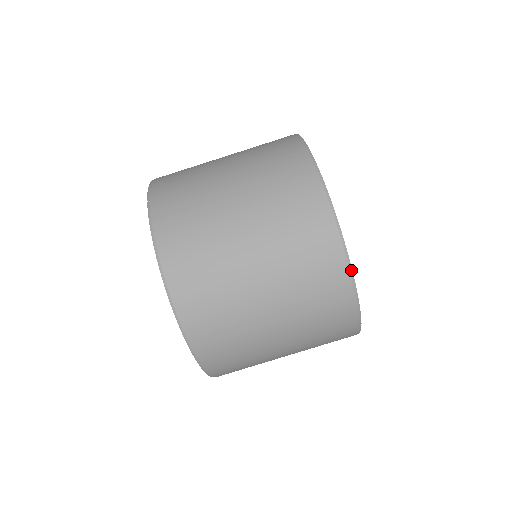
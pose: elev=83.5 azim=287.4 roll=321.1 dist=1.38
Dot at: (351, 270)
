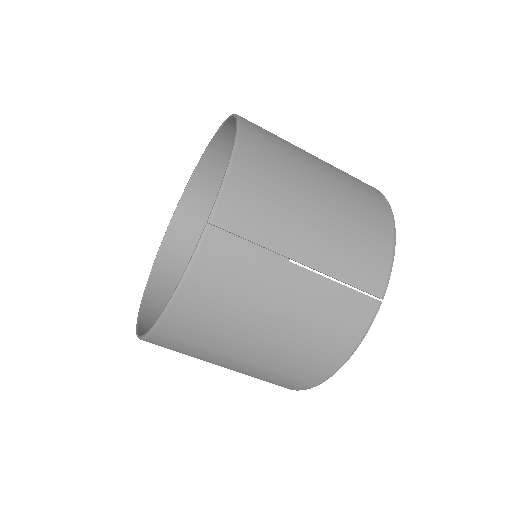
Dot at: occluded
